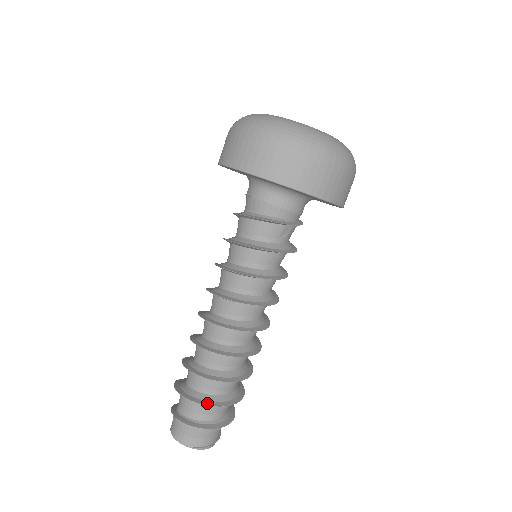
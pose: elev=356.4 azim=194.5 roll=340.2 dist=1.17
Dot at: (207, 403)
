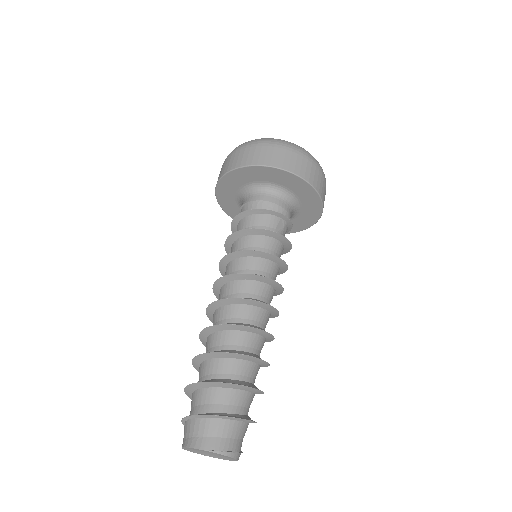
Dot at: (229, 383)
